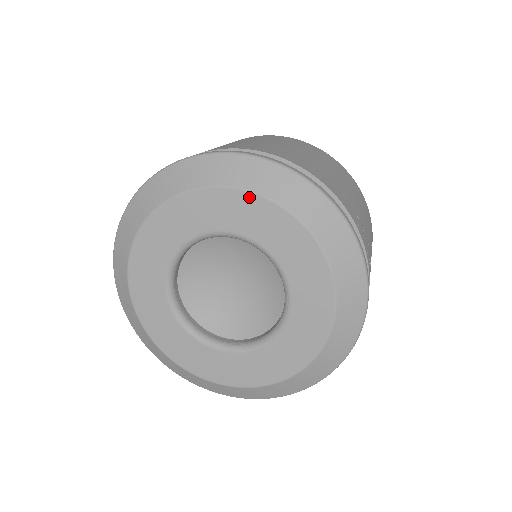
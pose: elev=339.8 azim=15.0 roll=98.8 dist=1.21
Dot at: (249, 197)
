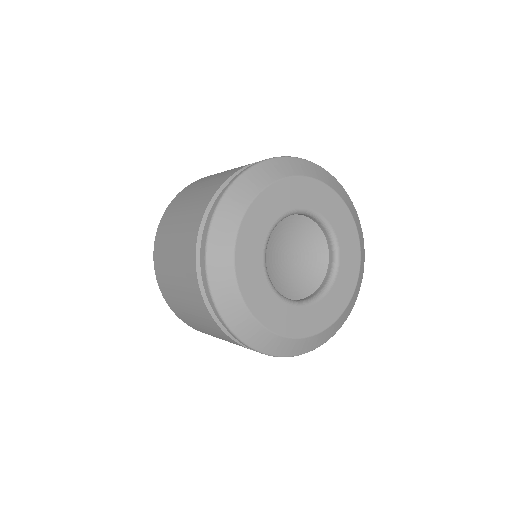
Dot at: (306, 180)
